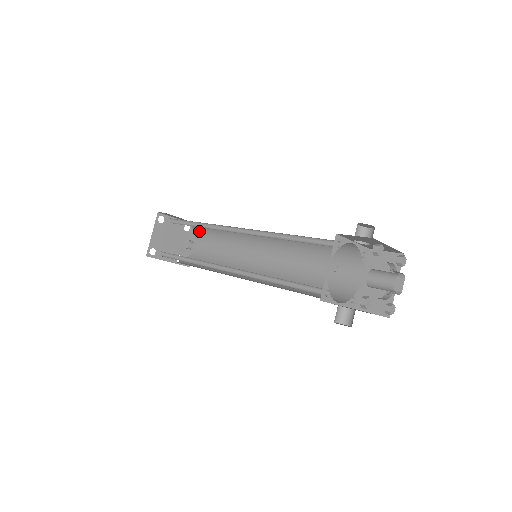
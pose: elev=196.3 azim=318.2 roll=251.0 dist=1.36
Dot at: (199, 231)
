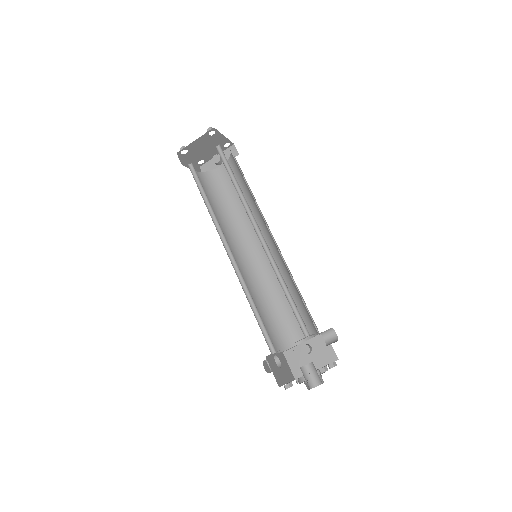
Dot at: (234, 164)
